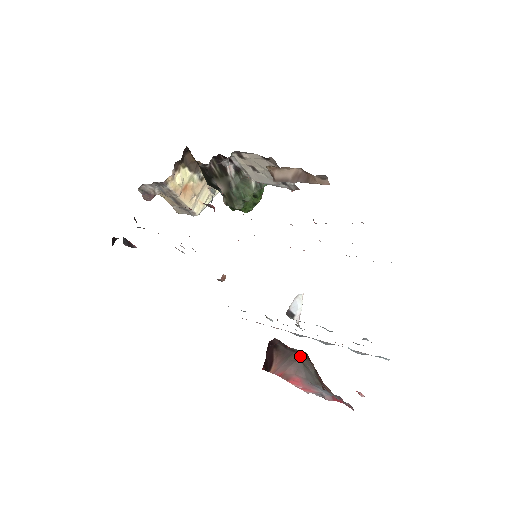
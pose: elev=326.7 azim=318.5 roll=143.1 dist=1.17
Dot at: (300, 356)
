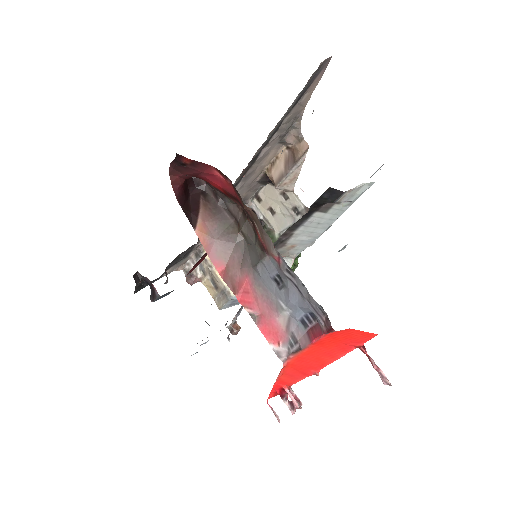
Dot at: (240, 224)
